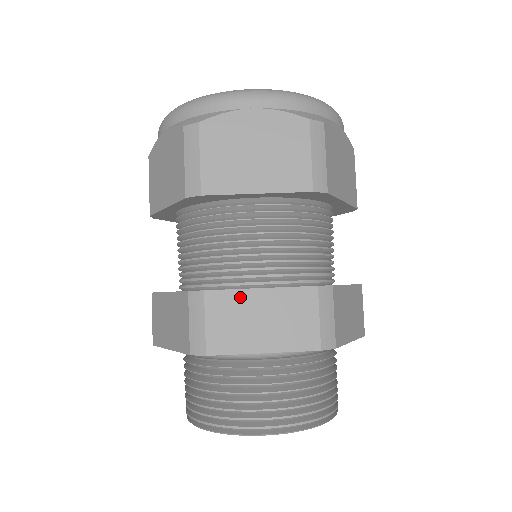
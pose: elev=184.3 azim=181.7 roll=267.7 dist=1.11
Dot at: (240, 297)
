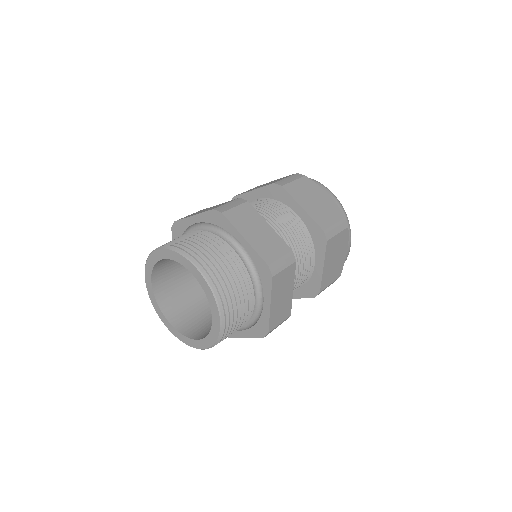
Dot at: (259, 218)
